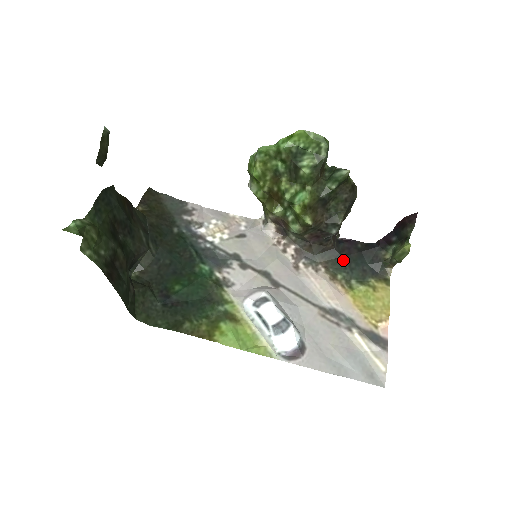
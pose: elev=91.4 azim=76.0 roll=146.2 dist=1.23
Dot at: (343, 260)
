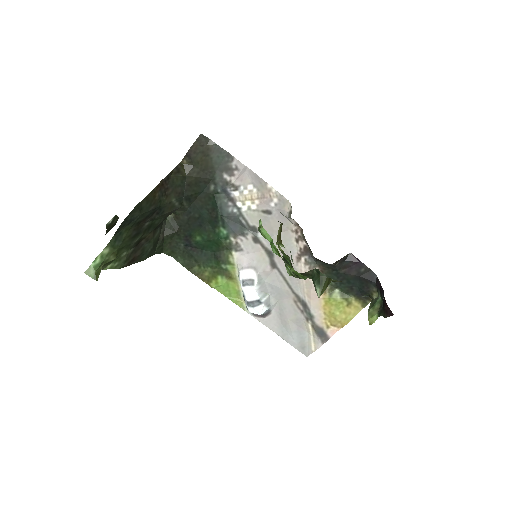
Dot at: (338, 275)
